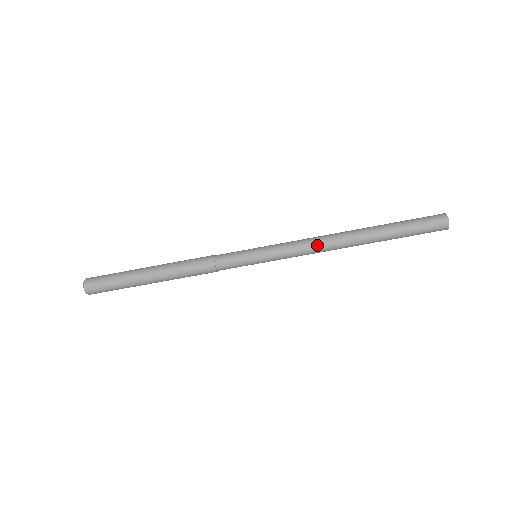
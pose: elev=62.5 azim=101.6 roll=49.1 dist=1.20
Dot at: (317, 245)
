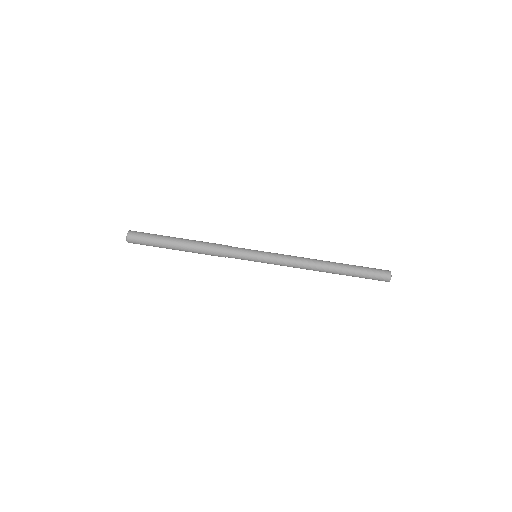
Dot at: (301, 257)
